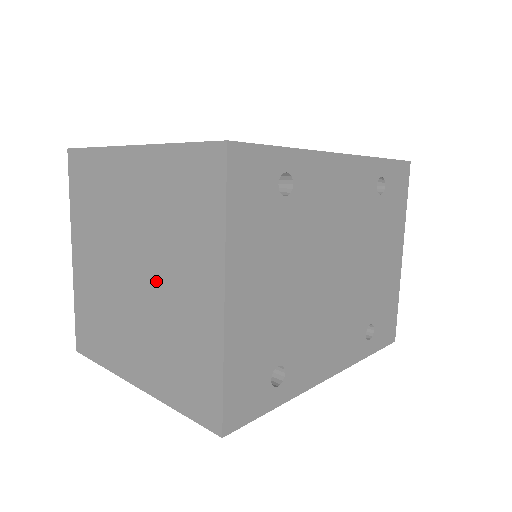
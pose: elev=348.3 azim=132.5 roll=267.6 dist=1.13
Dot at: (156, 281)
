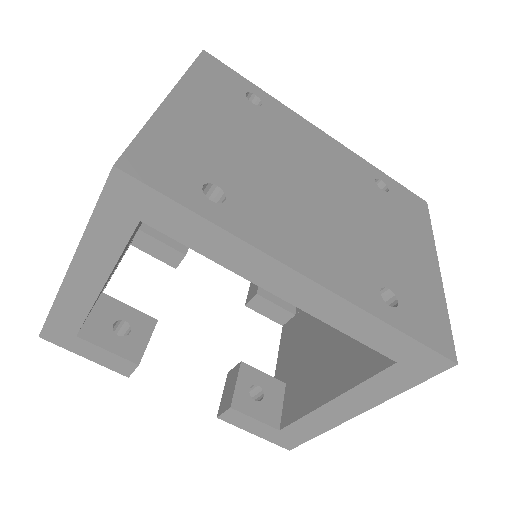
Dot at: occluded
